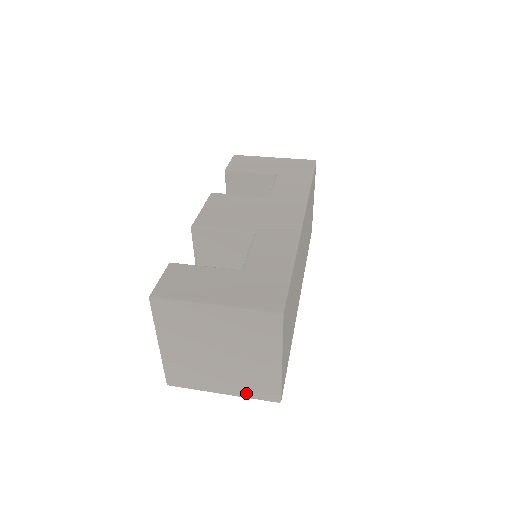
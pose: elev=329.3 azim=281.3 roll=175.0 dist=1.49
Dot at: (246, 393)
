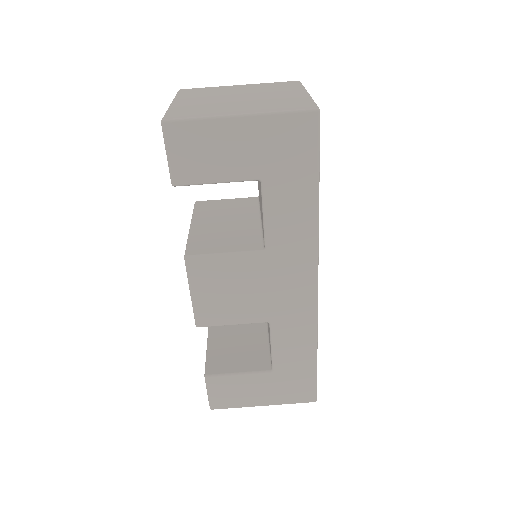
Dot at: occluded
